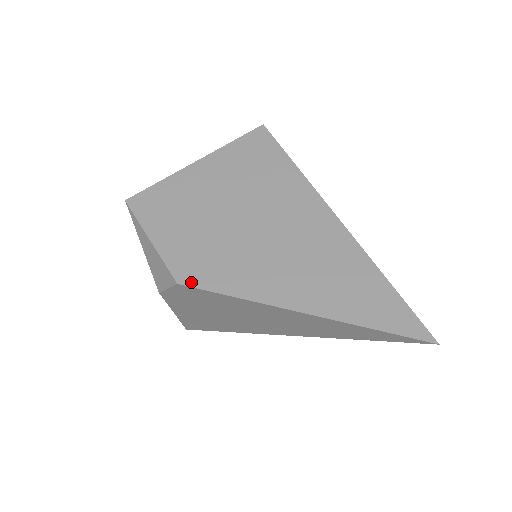
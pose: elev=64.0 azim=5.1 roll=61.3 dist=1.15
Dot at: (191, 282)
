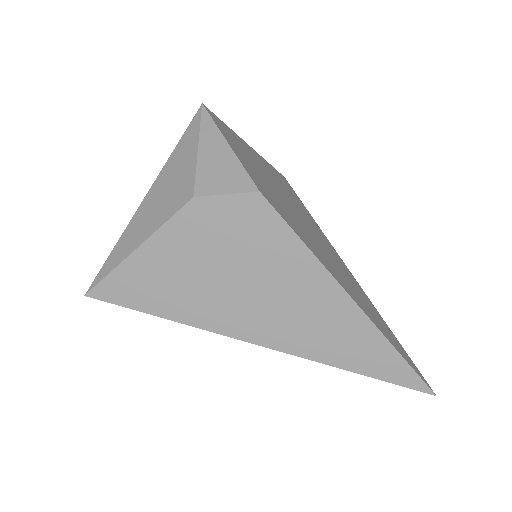
Dot at: (270, 202)
